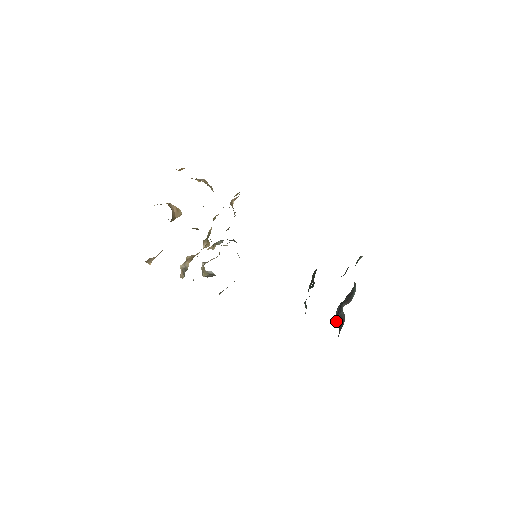
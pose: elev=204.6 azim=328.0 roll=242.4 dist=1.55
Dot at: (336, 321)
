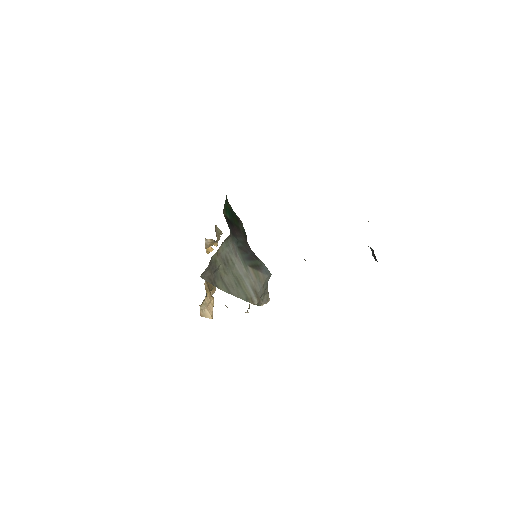
Dot at: occluded
